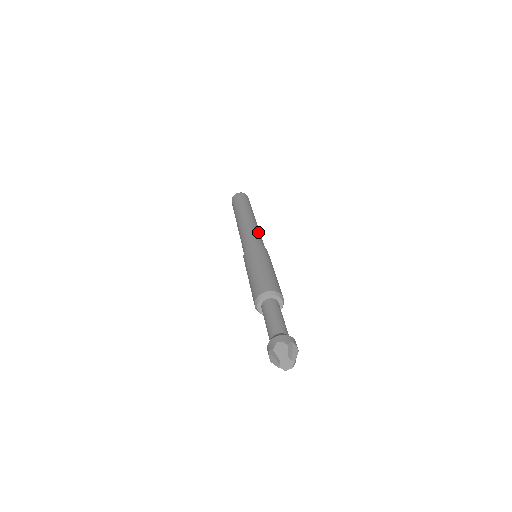
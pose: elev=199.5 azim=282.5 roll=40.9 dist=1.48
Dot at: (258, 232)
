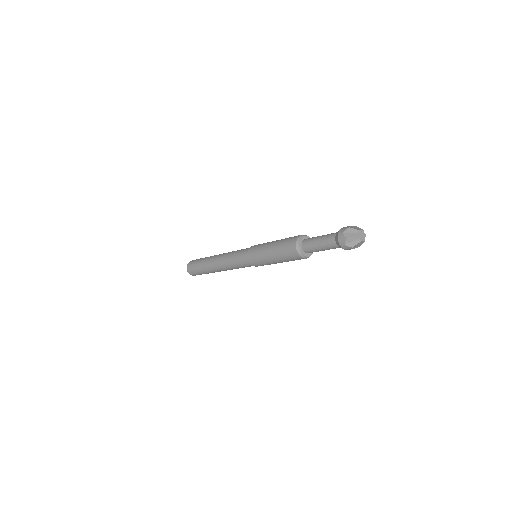
Dot at: occluded
